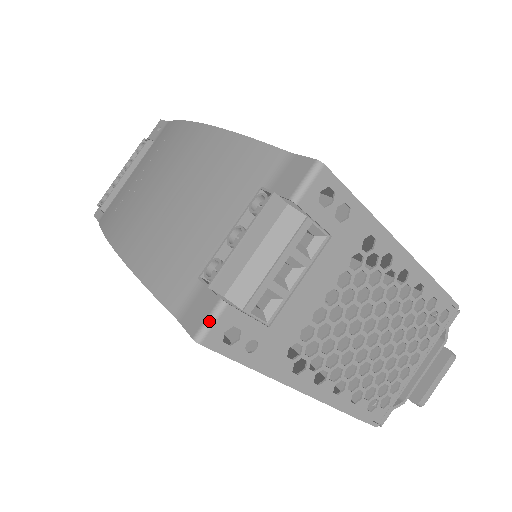
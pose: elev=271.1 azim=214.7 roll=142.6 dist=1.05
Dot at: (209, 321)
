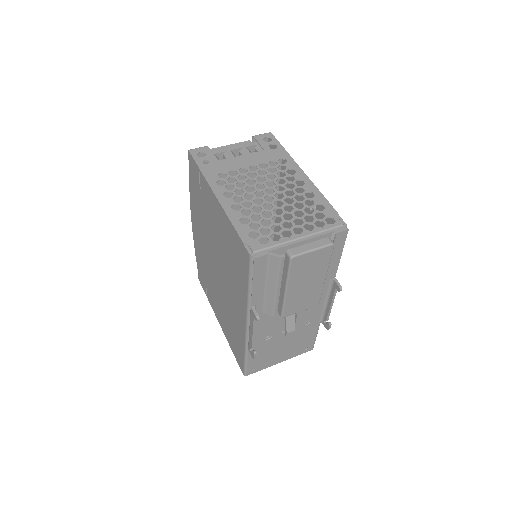
Dot at: (198, 148)
